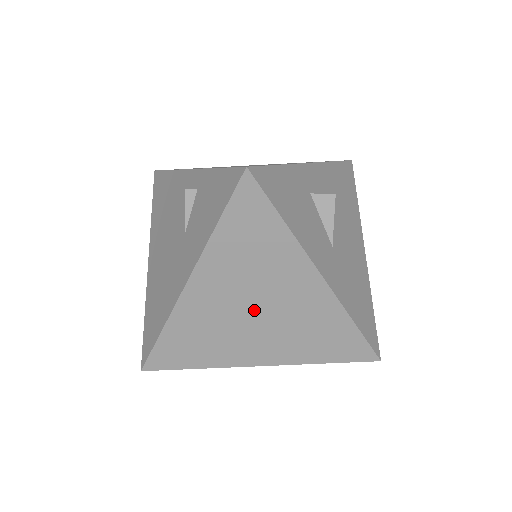
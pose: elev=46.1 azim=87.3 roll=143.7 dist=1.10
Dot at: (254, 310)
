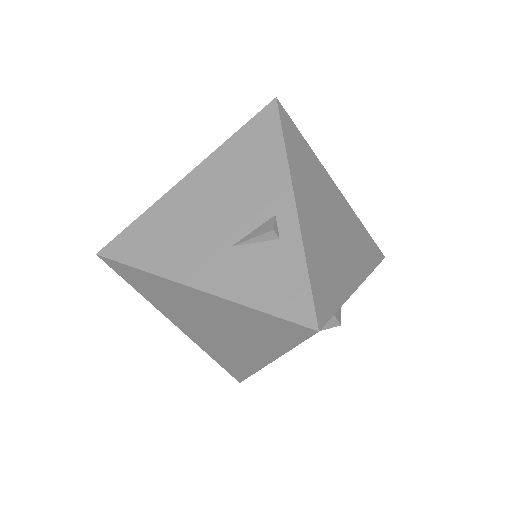
Dot at: (212, 326)
